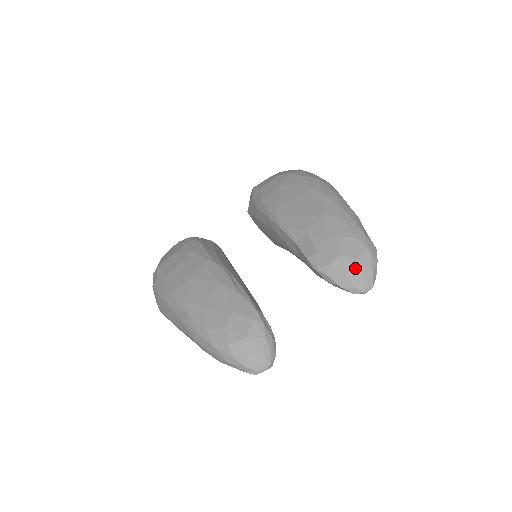
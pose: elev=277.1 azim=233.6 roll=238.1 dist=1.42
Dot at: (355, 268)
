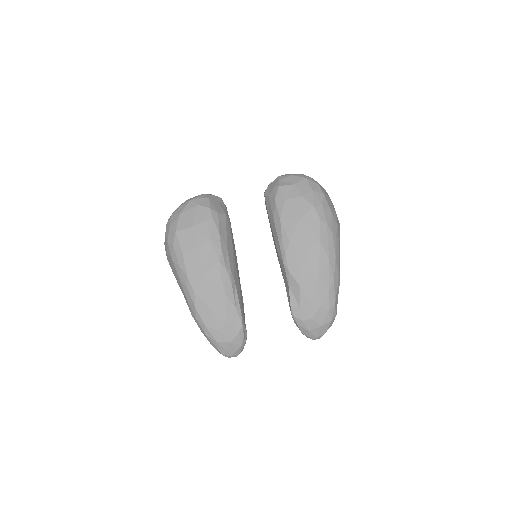
Dot at: (316, 329)
